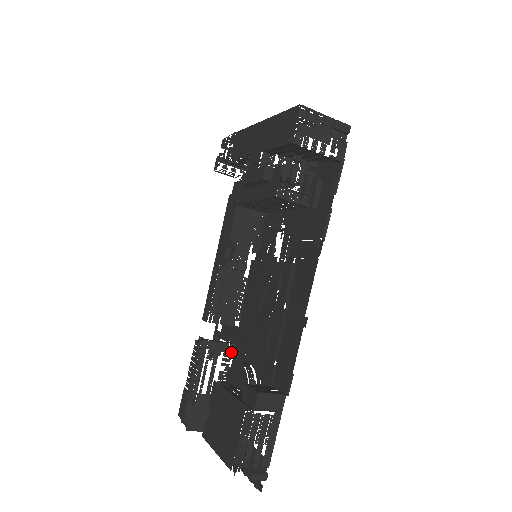
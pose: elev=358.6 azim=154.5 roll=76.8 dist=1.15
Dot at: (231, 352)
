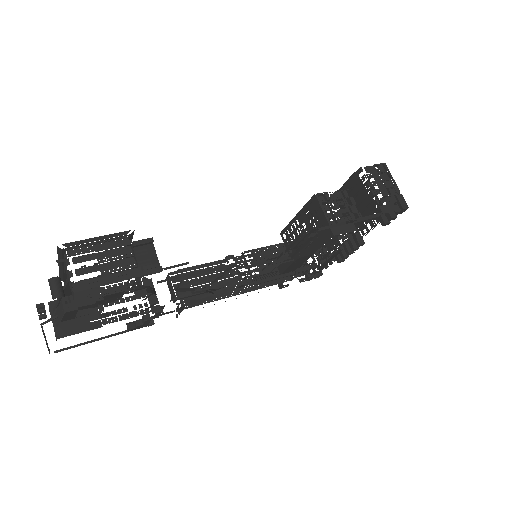
Dot at: occluded
